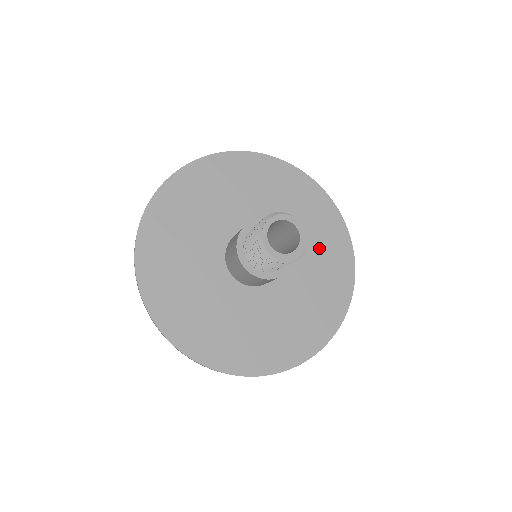
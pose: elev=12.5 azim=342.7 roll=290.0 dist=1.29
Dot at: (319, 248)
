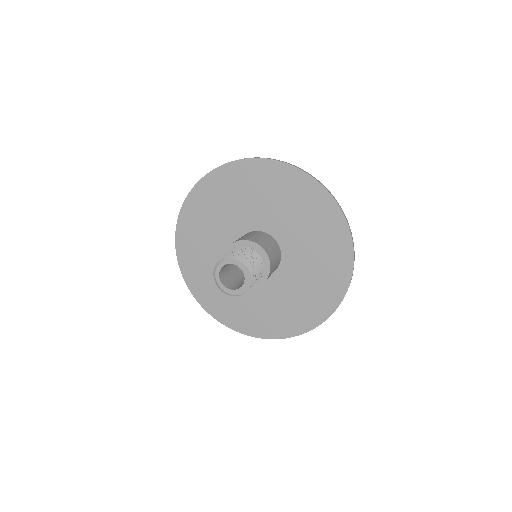
Dot at: (316, 239)
